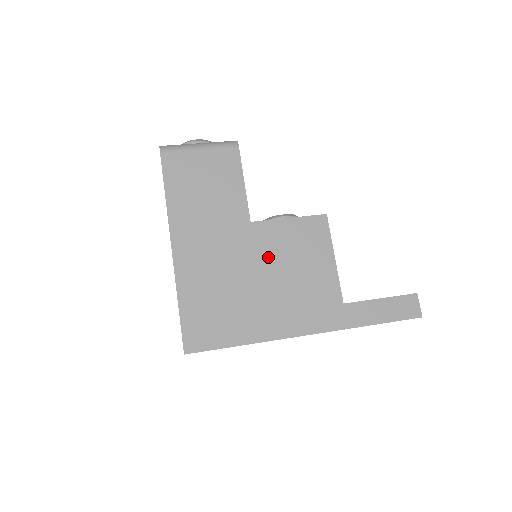
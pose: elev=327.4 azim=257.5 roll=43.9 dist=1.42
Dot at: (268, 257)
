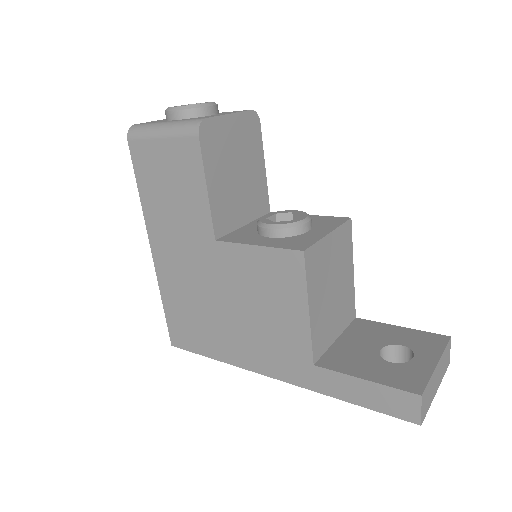
Dot at: (233, 286)
